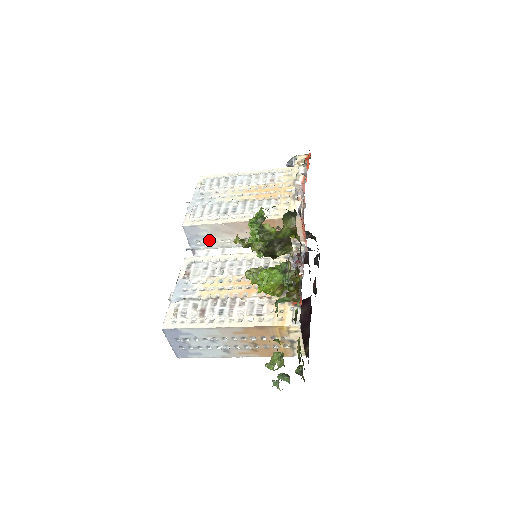
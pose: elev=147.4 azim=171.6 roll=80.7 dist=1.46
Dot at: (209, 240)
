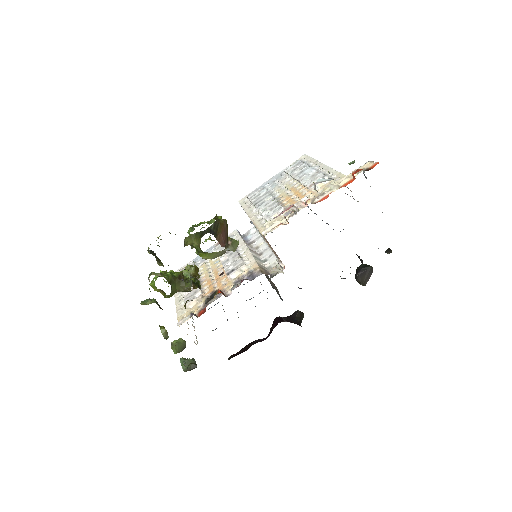
Dot at: occluded
